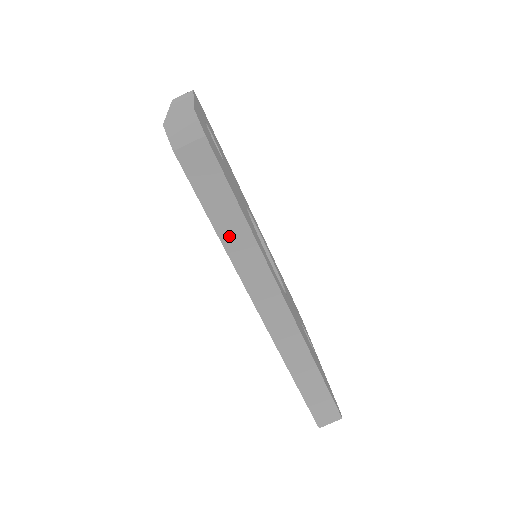
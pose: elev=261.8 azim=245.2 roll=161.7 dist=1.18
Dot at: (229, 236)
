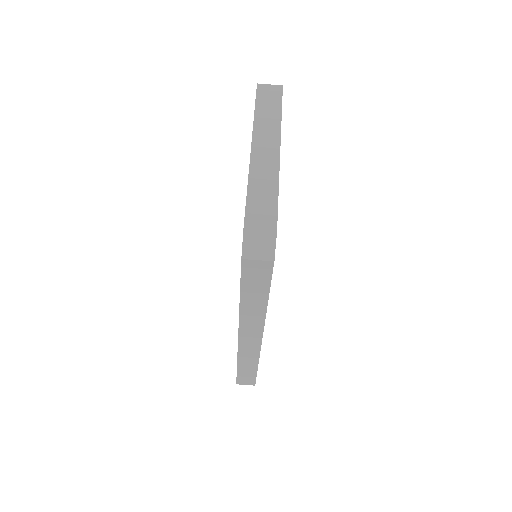
Dot at: (248, 305)
